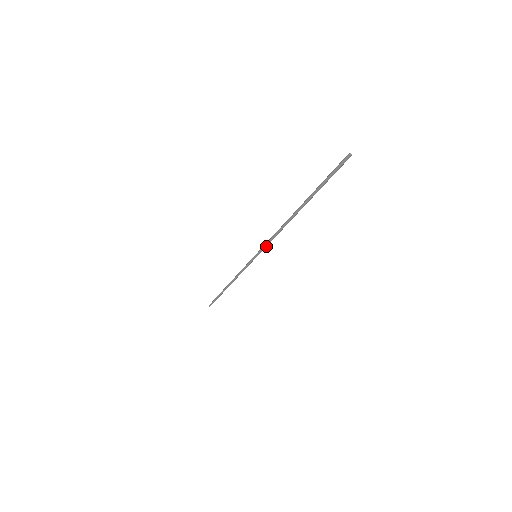
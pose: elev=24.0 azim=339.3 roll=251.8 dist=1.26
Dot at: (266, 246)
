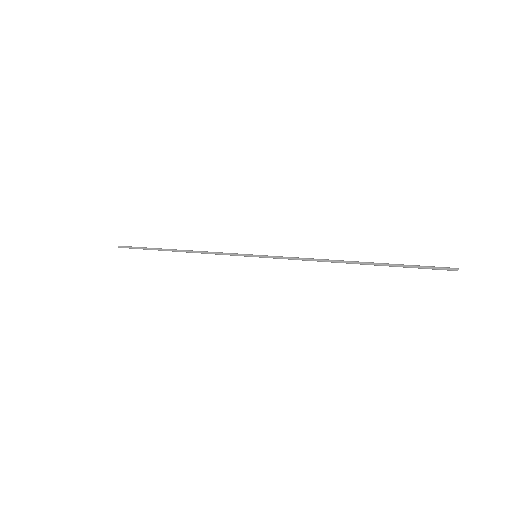
Dot at: (281, 258)
